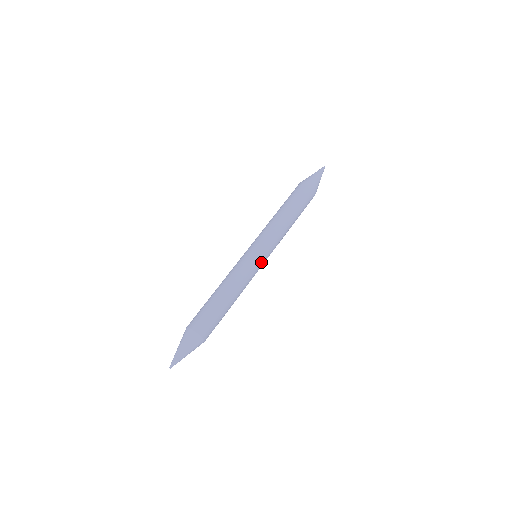
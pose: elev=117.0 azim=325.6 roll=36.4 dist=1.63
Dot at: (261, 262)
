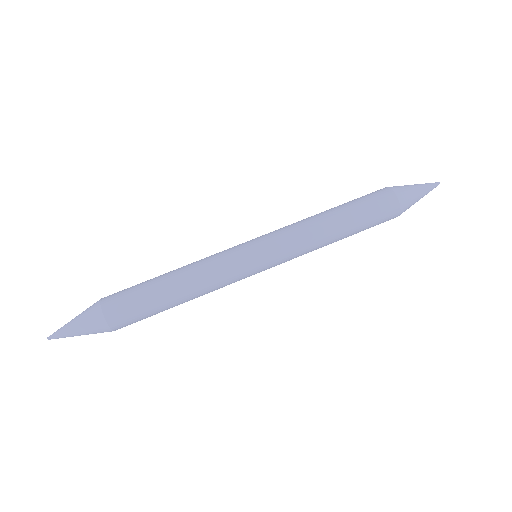
Dot at: occluded
